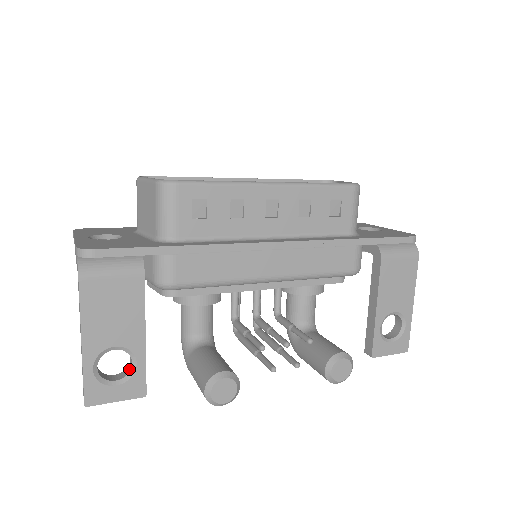
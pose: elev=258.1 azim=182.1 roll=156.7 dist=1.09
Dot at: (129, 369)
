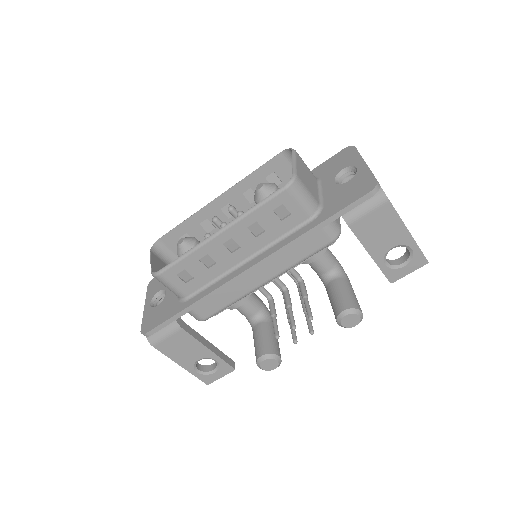
Dot at: (216, 362)
